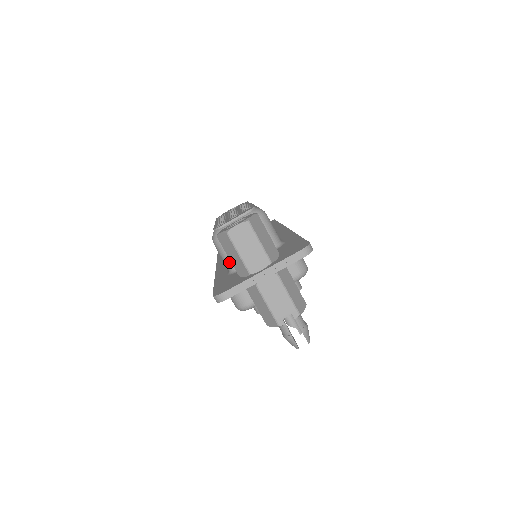
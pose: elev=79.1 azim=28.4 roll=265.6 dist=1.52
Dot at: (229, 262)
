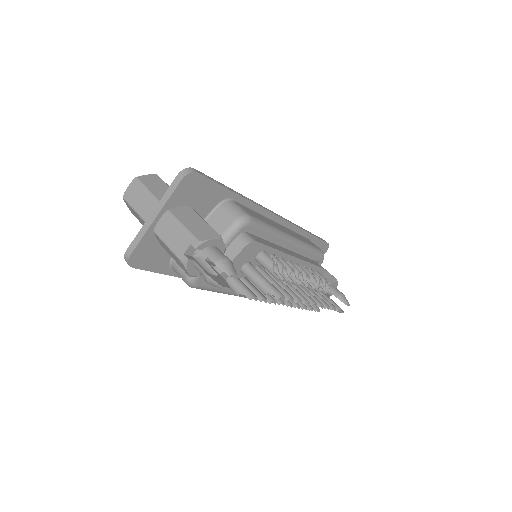
Dot at: occluded
